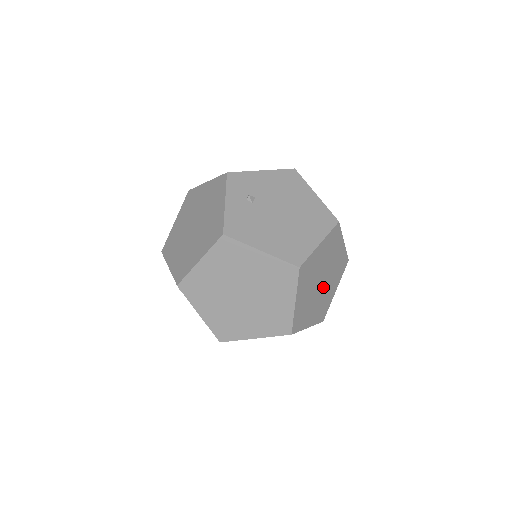
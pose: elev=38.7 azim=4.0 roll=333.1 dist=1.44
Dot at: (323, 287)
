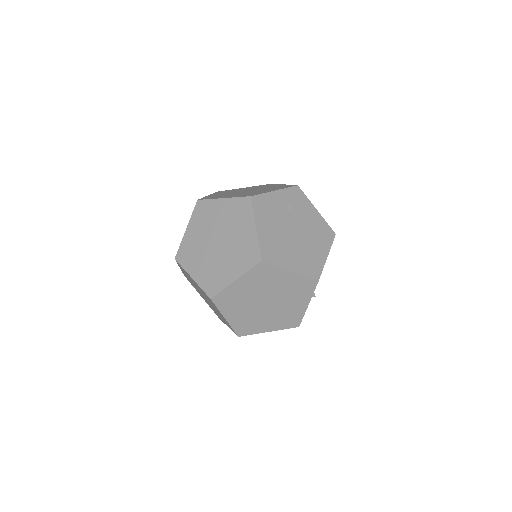
Dot at: (263, 309)
